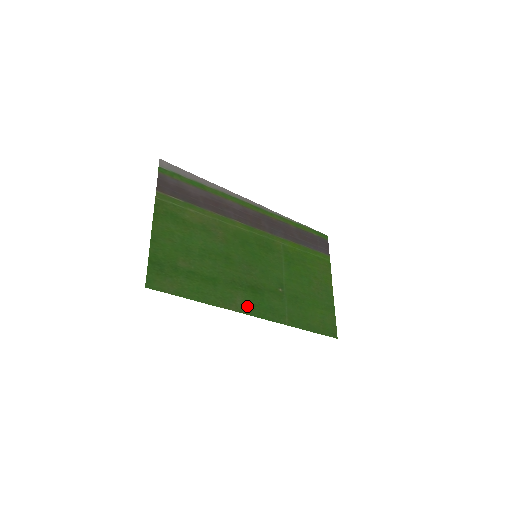
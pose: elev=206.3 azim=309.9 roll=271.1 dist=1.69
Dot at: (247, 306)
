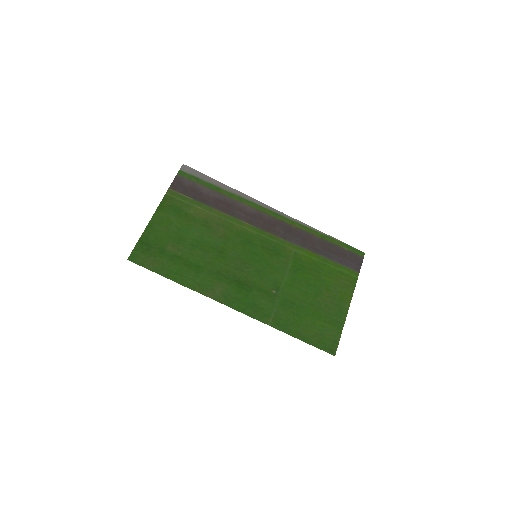
Dot at: (226, 297)
